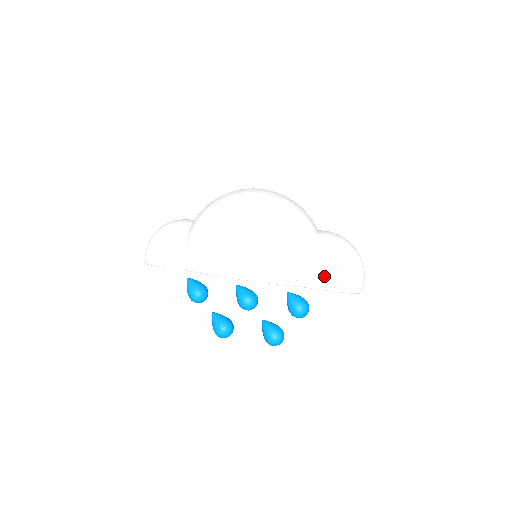
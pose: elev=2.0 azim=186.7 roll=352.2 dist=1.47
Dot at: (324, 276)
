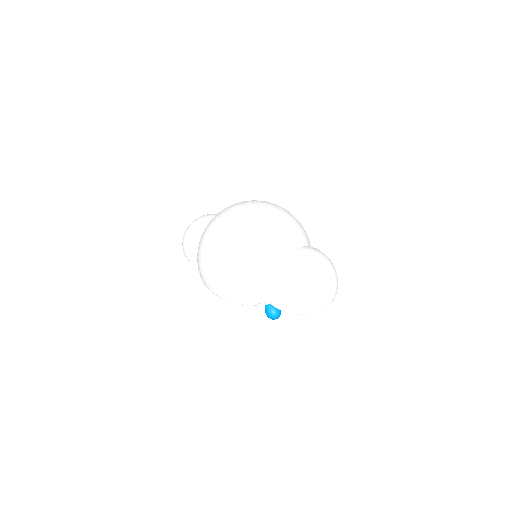
Dot at: (281, 304)
